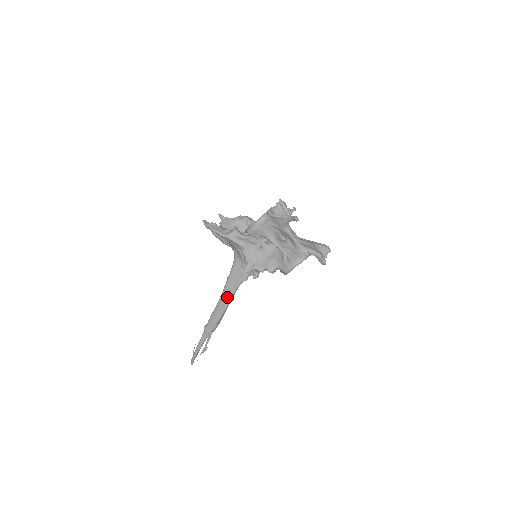
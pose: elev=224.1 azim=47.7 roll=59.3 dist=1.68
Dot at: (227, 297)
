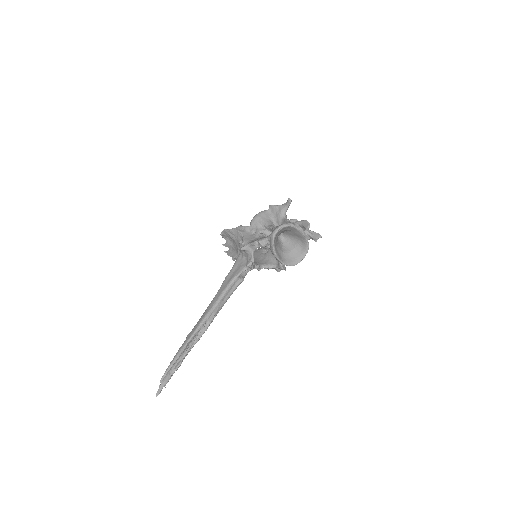
Dot at: (219, 294)
